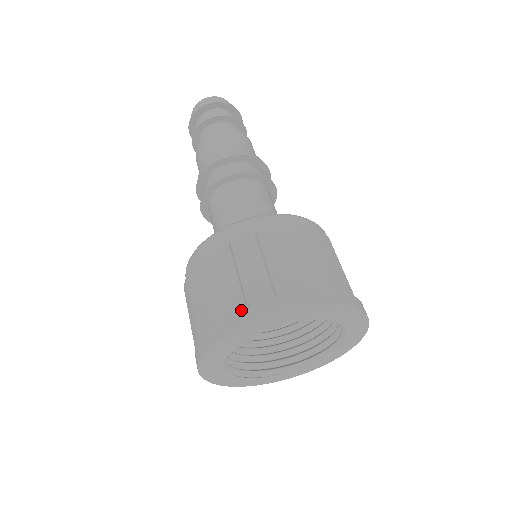
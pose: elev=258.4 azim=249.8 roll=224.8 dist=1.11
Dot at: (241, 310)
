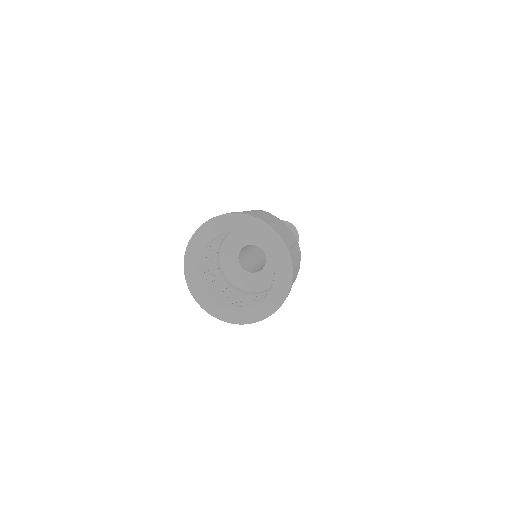
Dot at: (243, 212)
